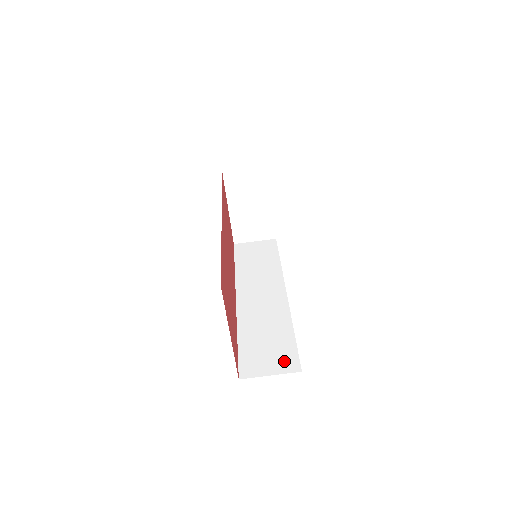
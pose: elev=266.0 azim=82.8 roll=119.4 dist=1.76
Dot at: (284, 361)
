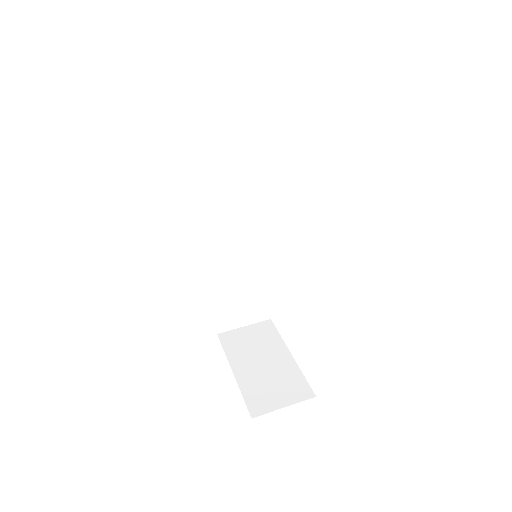
Dot at: occluded
